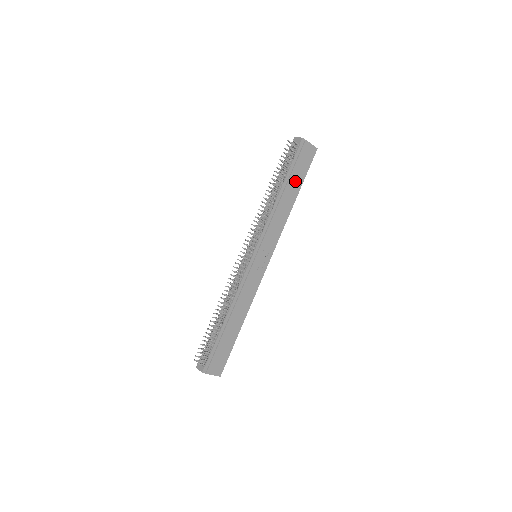
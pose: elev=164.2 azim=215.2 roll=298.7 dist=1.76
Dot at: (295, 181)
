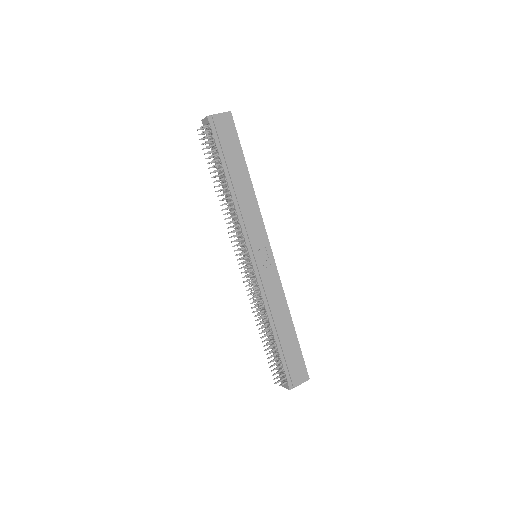
Dot at: (234, 161)
